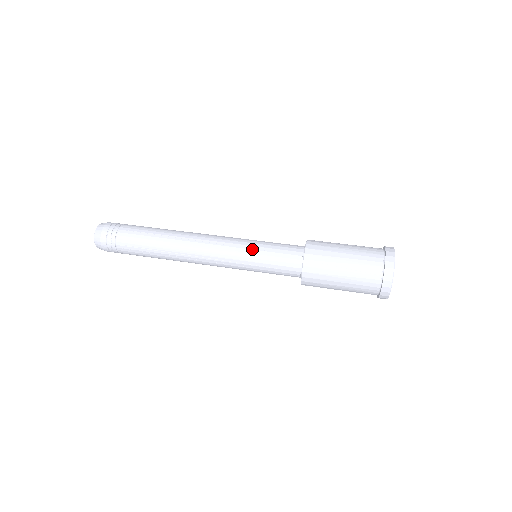
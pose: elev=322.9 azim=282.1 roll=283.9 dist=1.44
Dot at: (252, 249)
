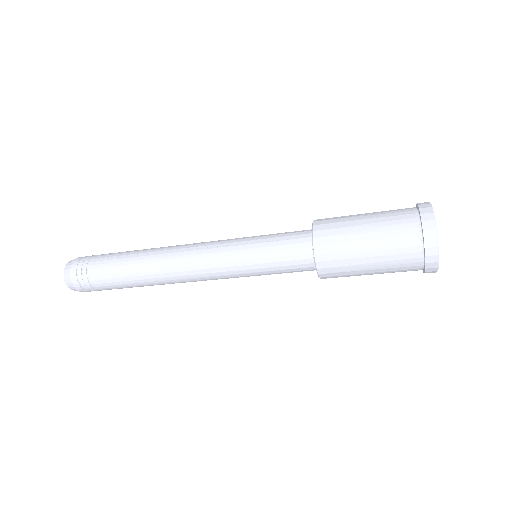
Dot at: (247, 244)
